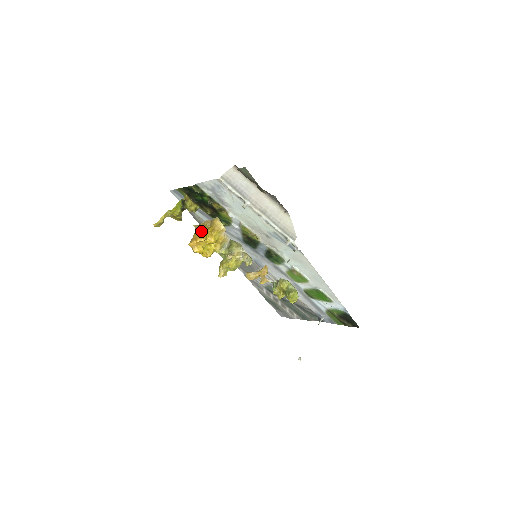
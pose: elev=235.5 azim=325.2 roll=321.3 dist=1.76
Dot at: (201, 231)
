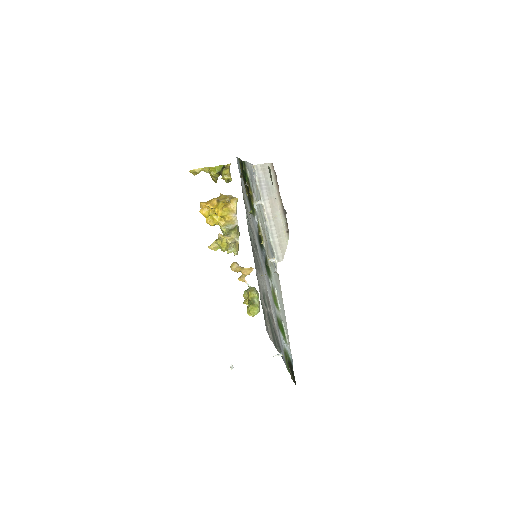
Dot at: (216, 199)
